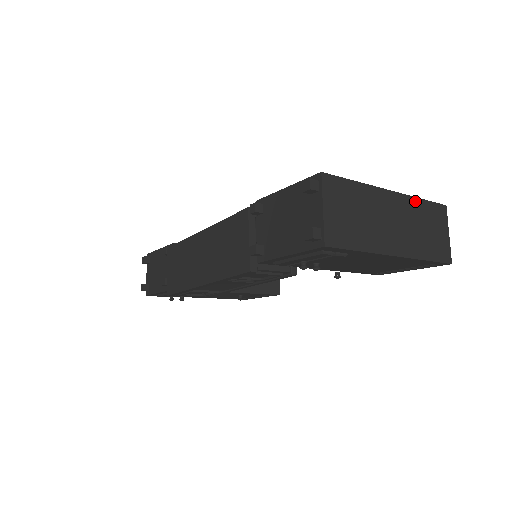
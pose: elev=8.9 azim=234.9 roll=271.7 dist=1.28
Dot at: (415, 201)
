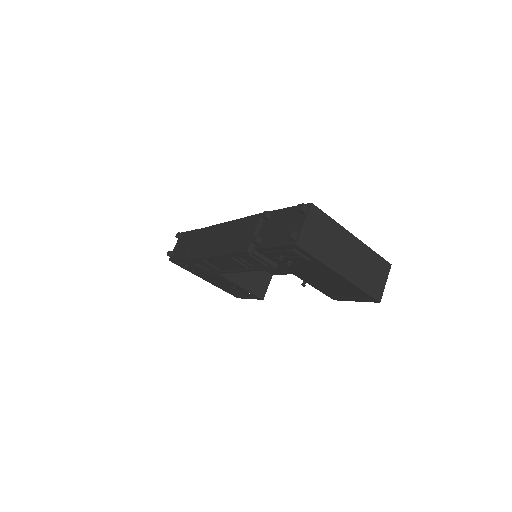
Dot at: (369, 250)
